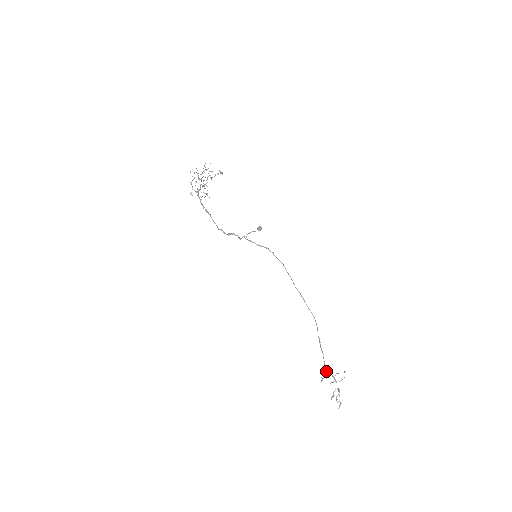
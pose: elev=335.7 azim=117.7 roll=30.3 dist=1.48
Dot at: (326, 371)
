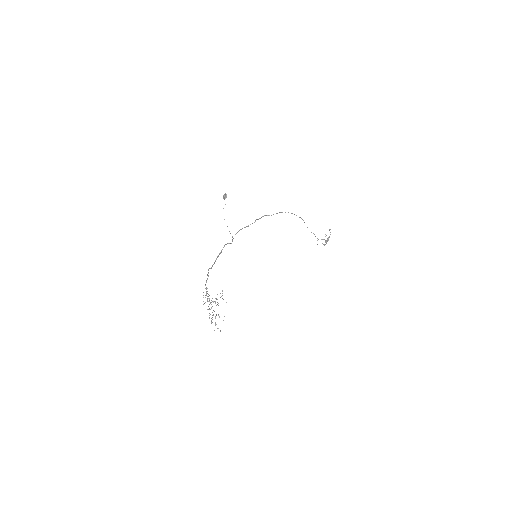
Dot at: occluded
